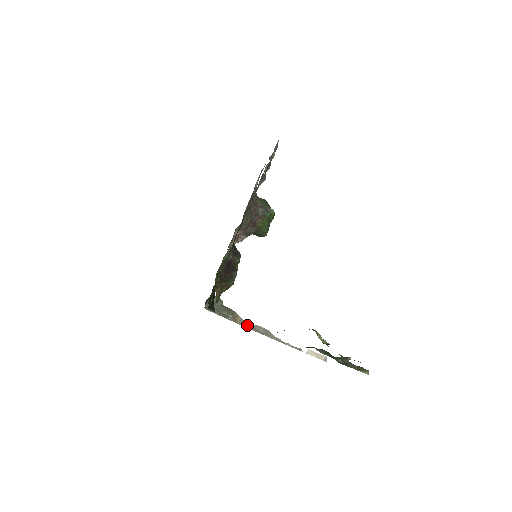
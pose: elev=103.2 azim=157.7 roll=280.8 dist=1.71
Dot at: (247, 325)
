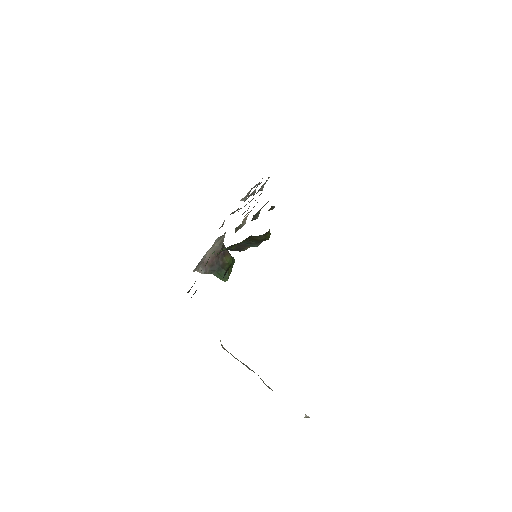
Dot at: occluded
